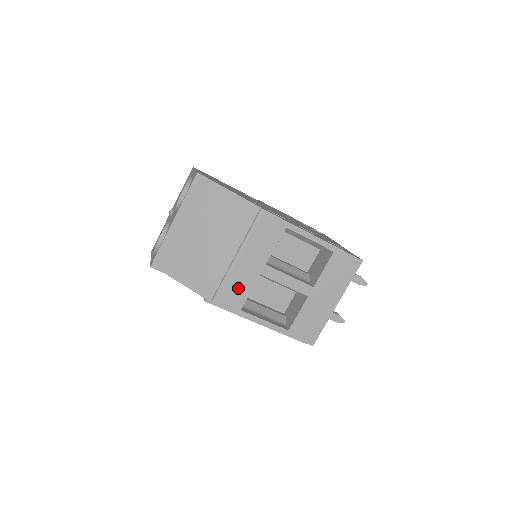
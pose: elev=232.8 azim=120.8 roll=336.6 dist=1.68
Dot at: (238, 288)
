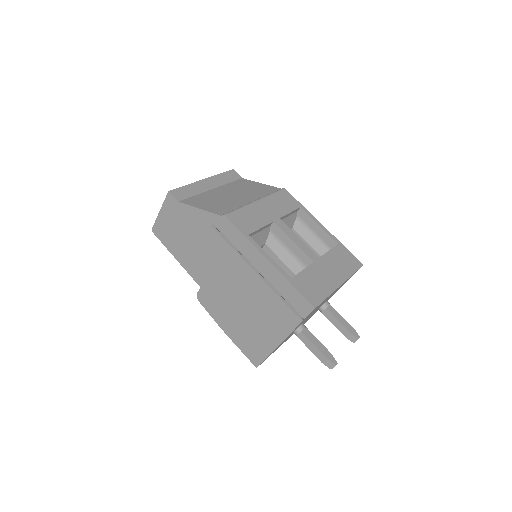
Dot at: (251, 219)
